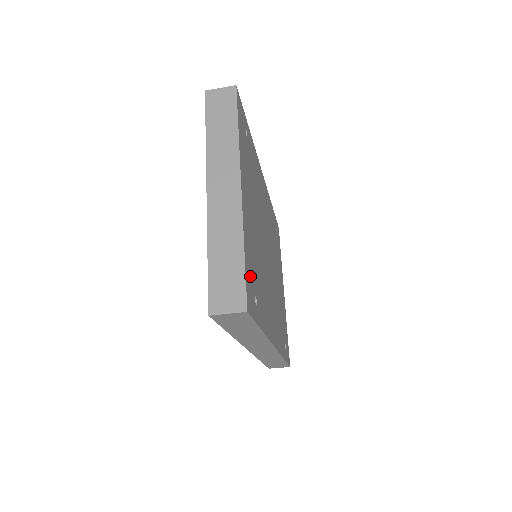
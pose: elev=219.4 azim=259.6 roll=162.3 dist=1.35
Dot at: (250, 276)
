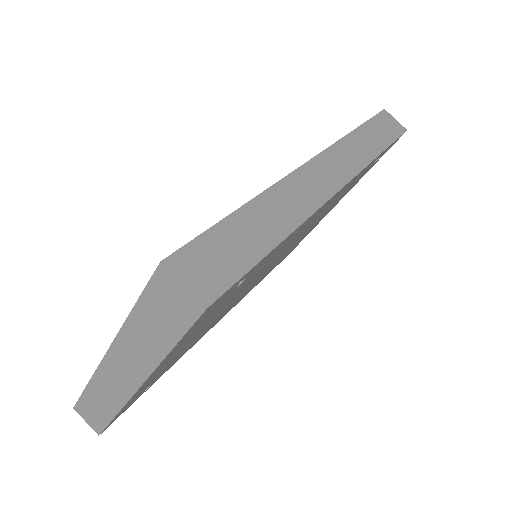
Dot at: occluded
